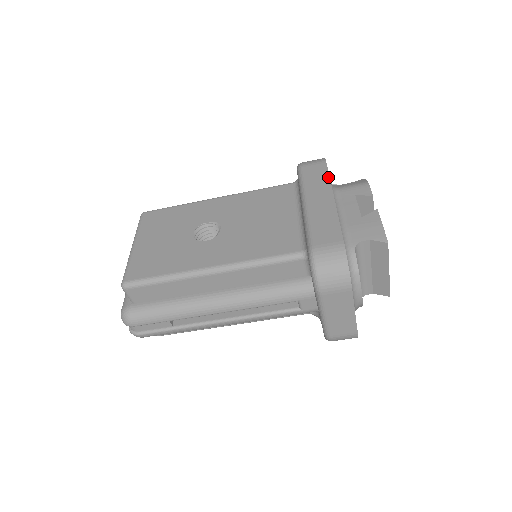
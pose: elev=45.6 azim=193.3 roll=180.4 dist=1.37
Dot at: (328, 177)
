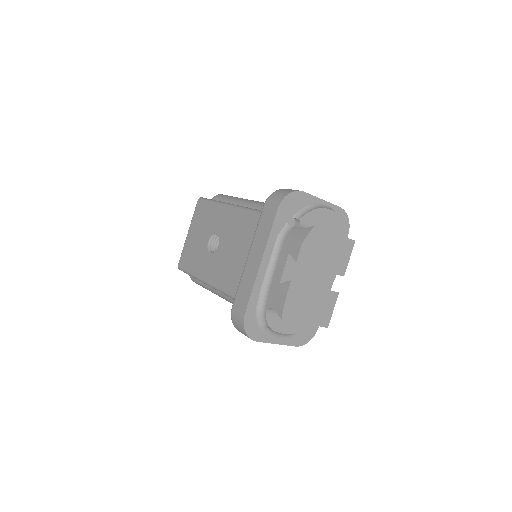
Dot at: (269, 233)
